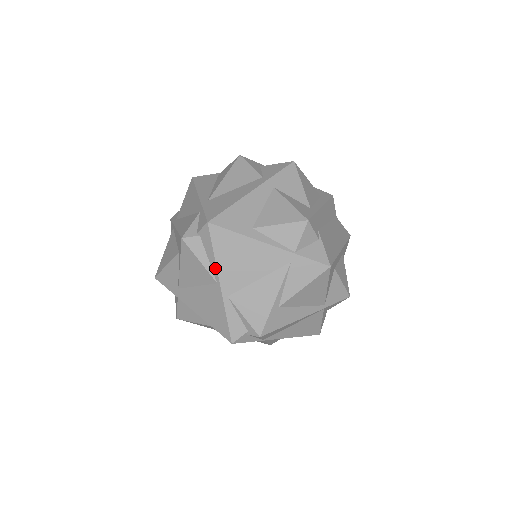
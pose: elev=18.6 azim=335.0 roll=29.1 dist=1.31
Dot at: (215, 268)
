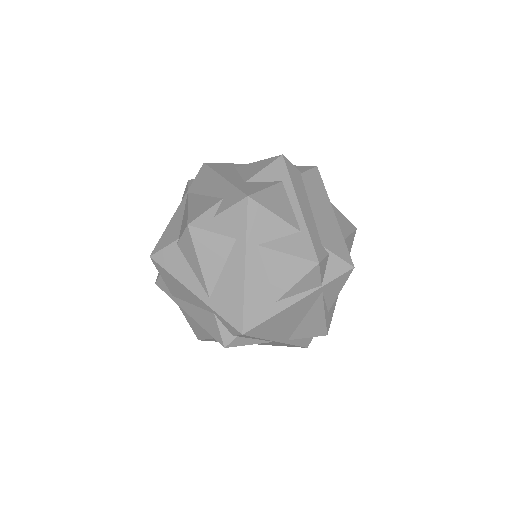
Dot at: (267, 340)
